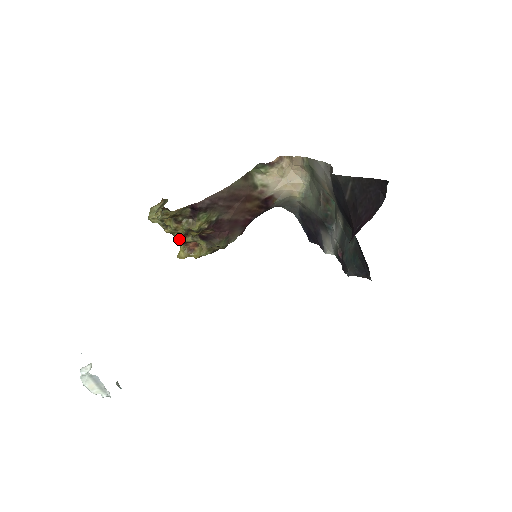
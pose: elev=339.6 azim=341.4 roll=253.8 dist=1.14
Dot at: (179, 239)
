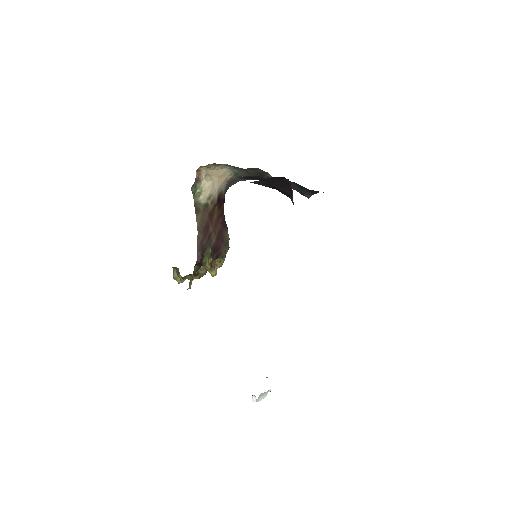
Dot at: occluded
